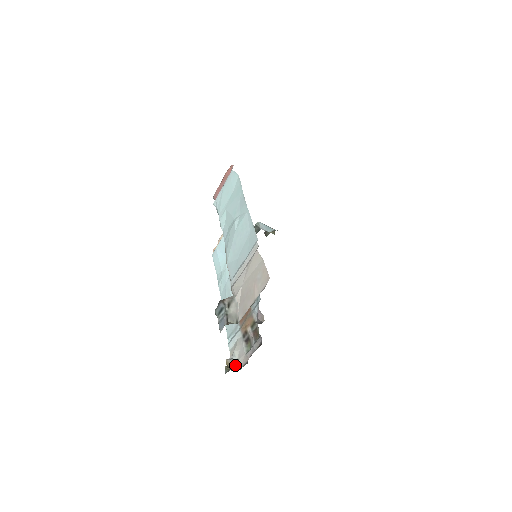
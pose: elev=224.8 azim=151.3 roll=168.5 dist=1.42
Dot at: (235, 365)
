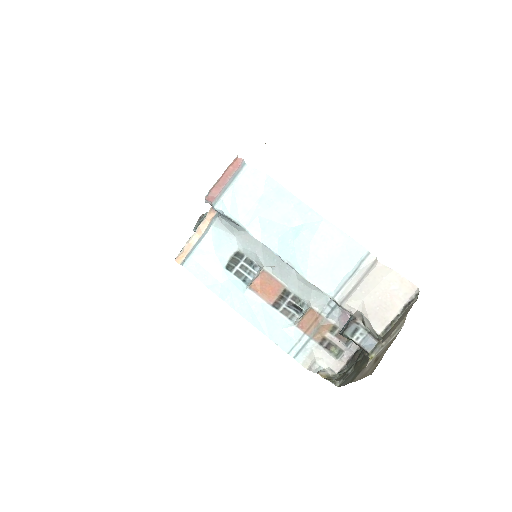
Dot at: (330, 374)
